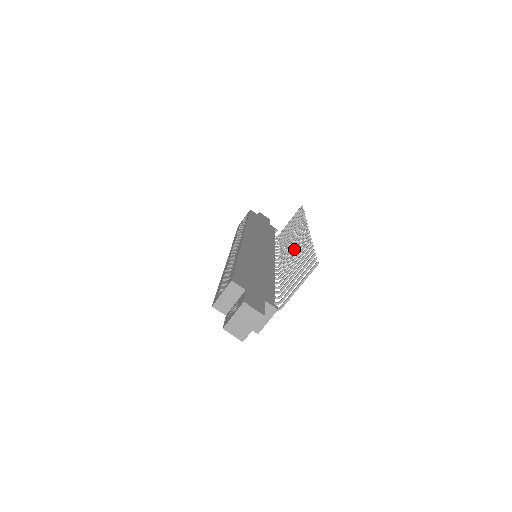
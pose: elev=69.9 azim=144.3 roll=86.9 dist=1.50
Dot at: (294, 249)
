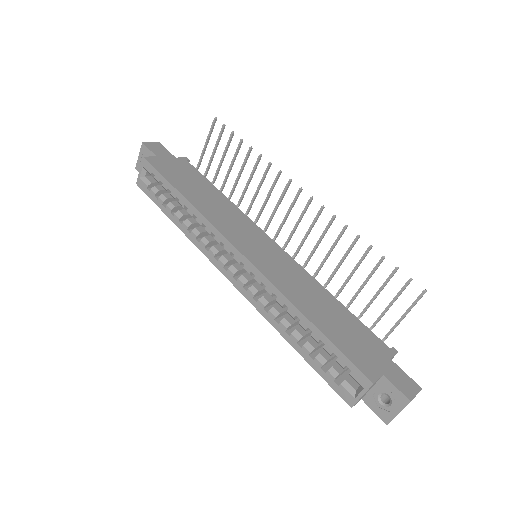
Dot at: (307, 231)
